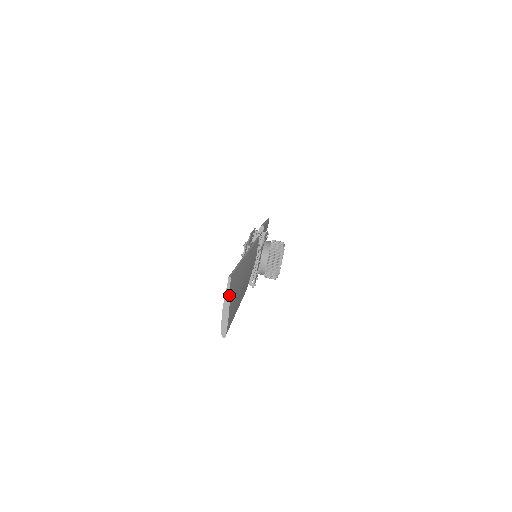
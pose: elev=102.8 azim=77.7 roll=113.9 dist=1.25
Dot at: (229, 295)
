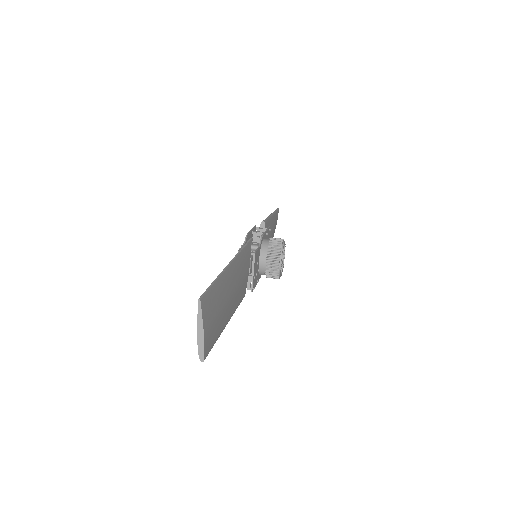
Dot at: (201, 318)
